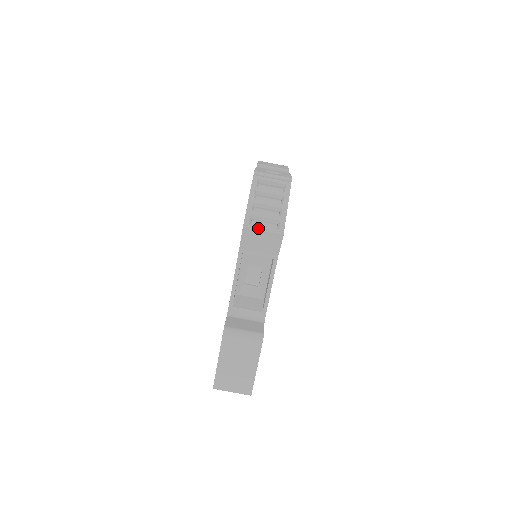
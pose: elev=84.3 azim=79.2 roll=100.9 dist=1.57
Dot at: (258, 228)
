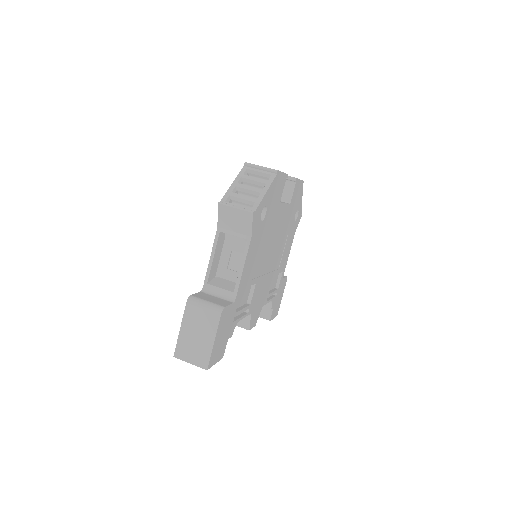
Dot at: (231, 205)
